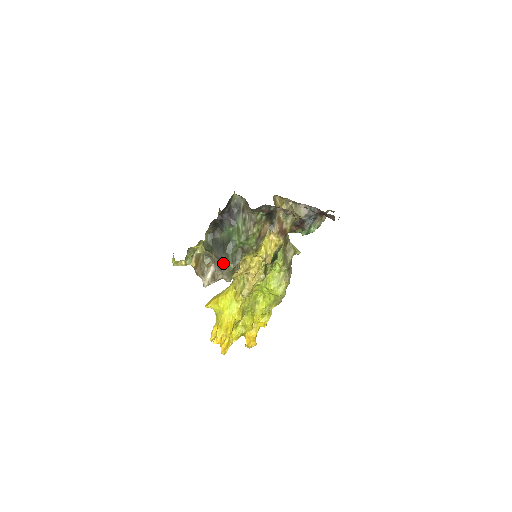
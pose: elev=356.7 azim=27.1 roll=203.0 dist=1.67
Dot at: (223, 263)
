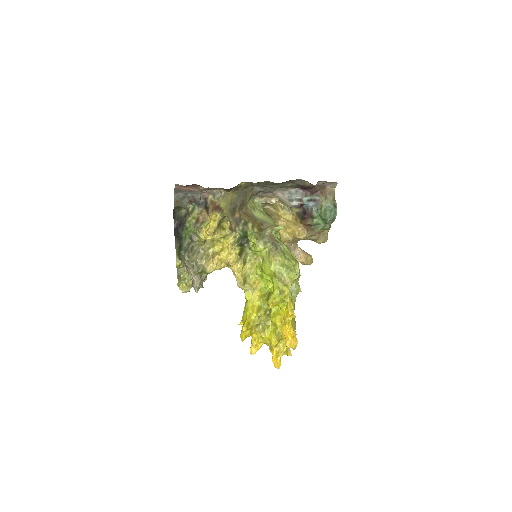
Dot at: (180, 257)
